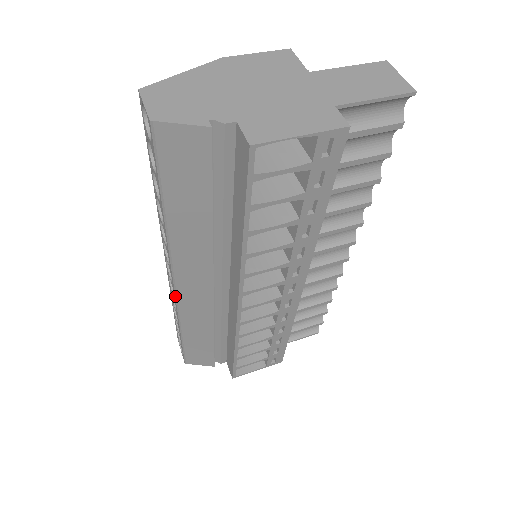
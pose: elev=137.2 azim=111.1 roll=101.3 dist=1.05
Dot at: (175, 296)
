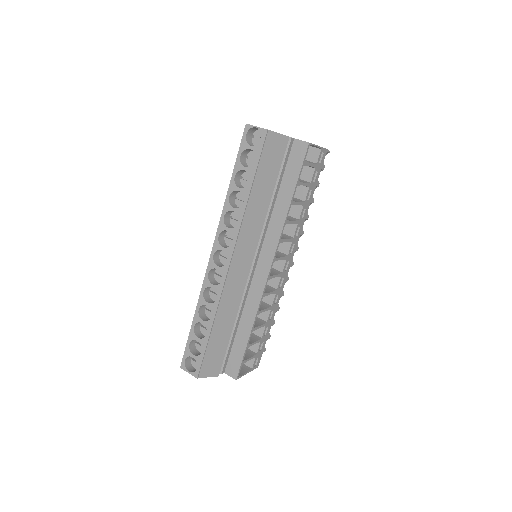
Dot at: (226, 276)
